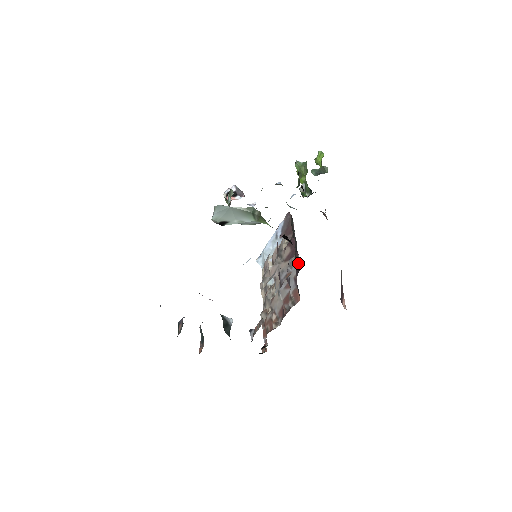
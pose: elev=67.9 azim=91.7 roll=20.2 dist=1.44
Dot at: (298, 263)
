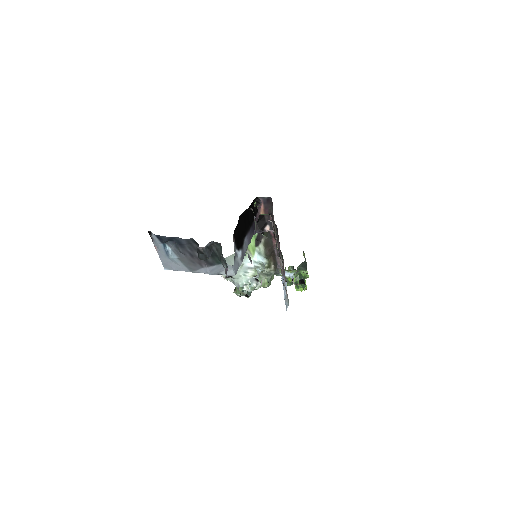
Dot at: (271, 217)
